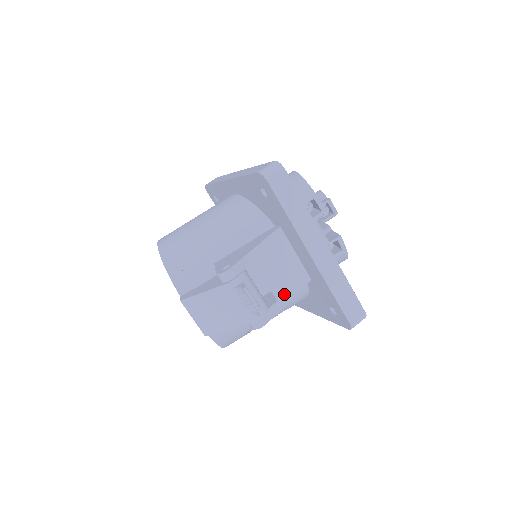
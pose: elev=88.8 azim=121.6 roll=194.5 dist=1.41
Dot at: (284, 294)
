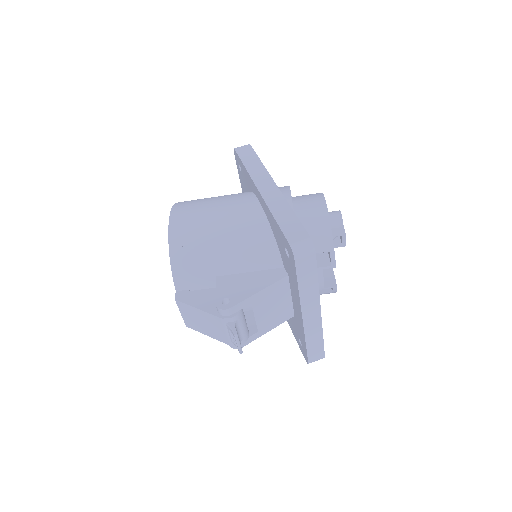
Dot at: (266, 326)
